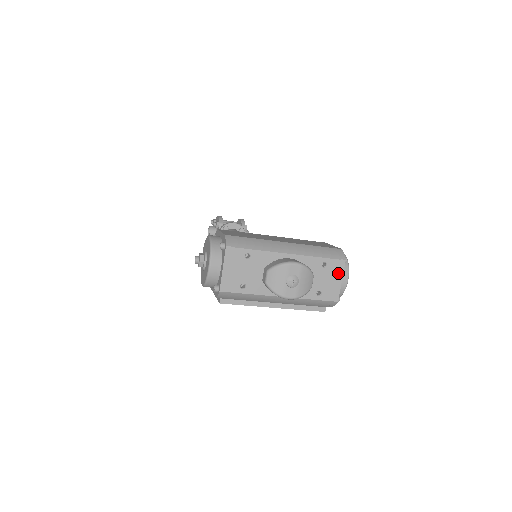
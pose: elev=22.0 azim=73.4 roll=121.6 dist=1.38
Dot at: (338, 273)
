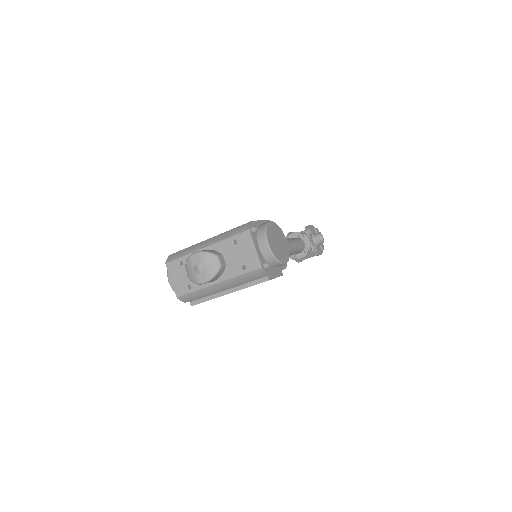
Dot at: (249, 243)
